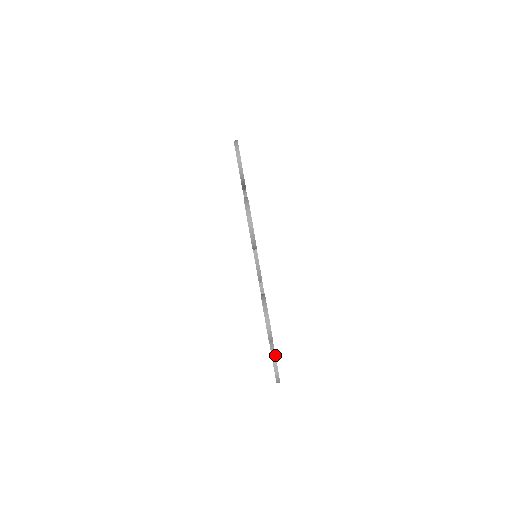
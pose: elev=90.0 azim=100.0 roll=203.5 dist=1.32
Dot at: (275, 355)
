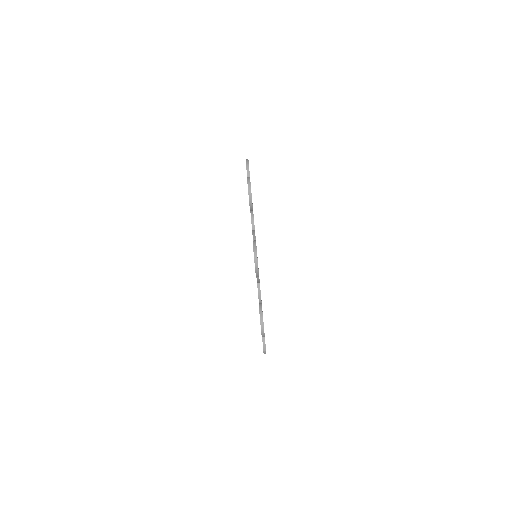
Dot at: occluded
